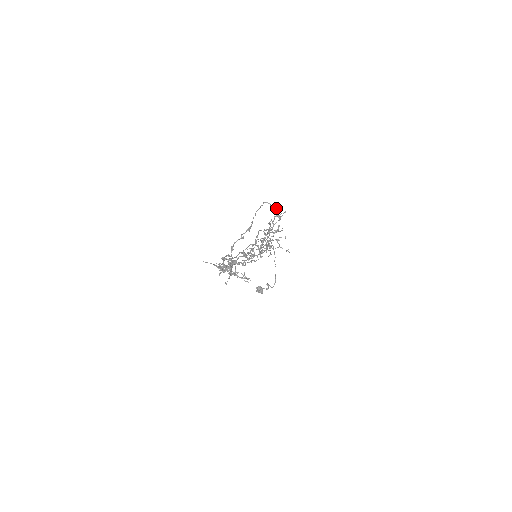
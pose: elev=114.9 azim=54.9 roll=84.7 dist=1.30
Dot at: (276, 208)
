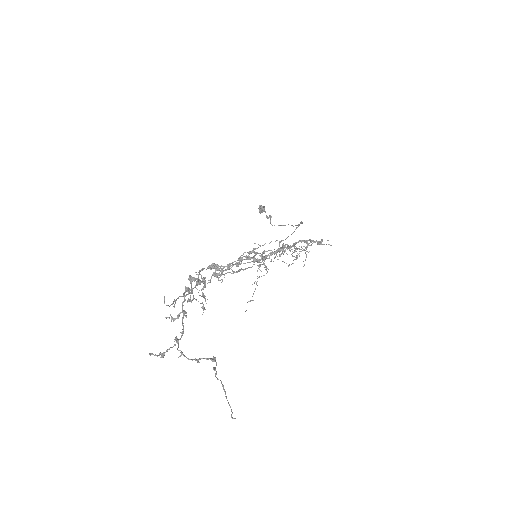
Dot at: (234, 418)
